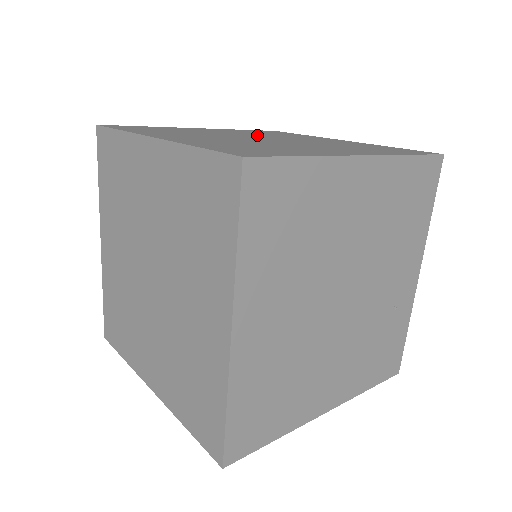
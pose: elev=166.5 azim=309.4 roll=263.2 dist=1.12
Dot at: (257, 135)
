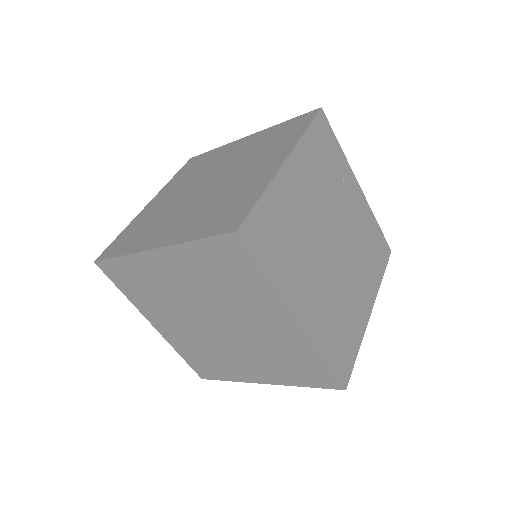
Dot at: (325, 206)
